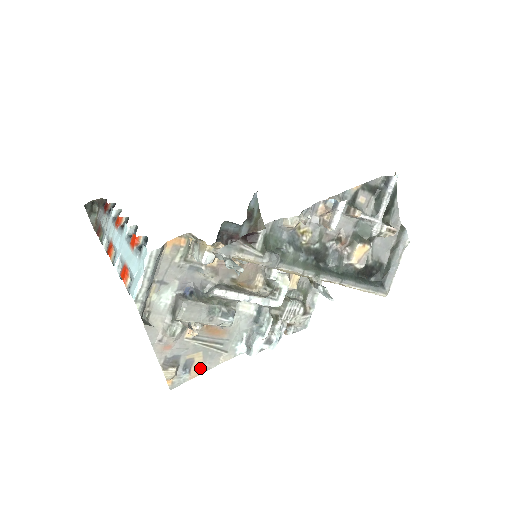
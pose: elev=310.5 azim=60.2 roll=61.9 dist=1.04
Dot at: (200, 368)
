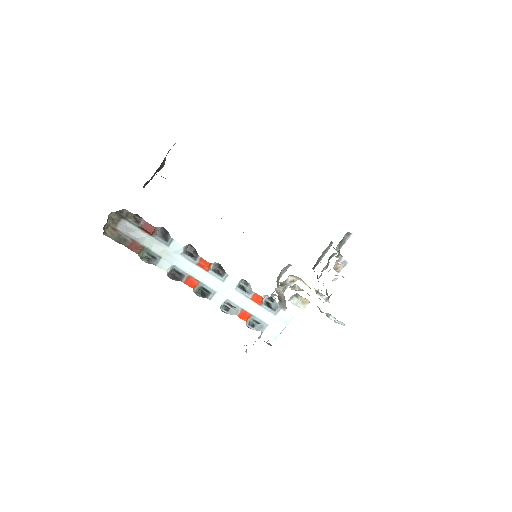
Dot at: occluded
